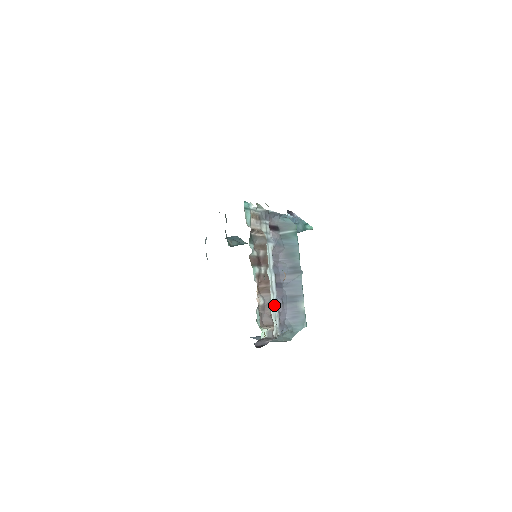
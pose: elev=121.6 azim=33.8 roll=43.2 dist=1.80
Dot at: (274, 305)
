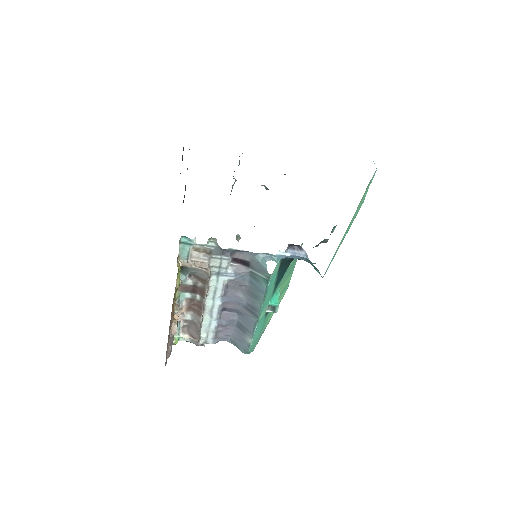
Dot at: (210, 324)
